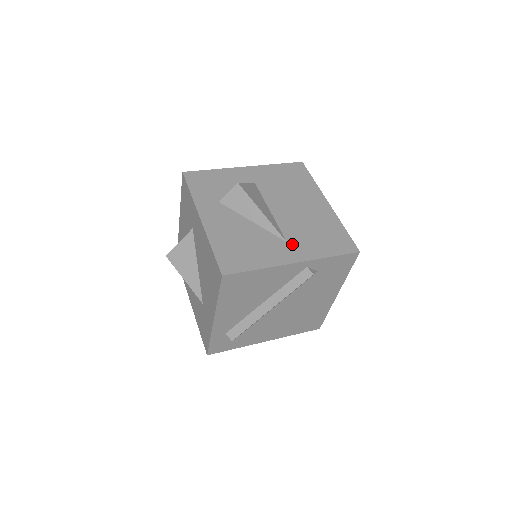
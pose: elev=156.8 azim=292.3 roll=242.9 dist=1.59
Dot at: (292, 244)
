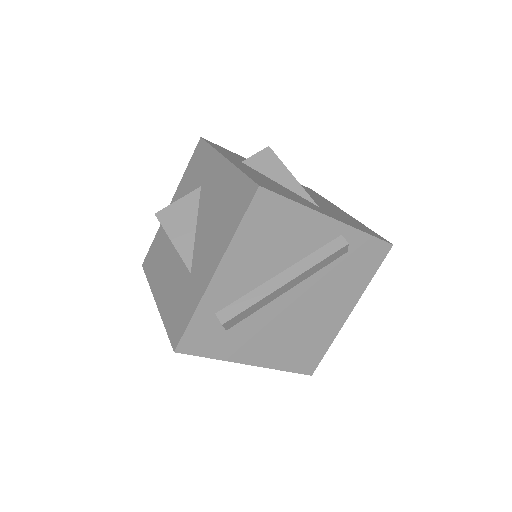
Dot at: (325, 210)
